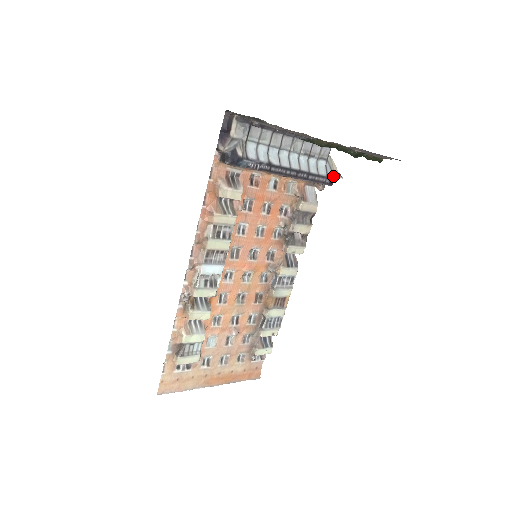
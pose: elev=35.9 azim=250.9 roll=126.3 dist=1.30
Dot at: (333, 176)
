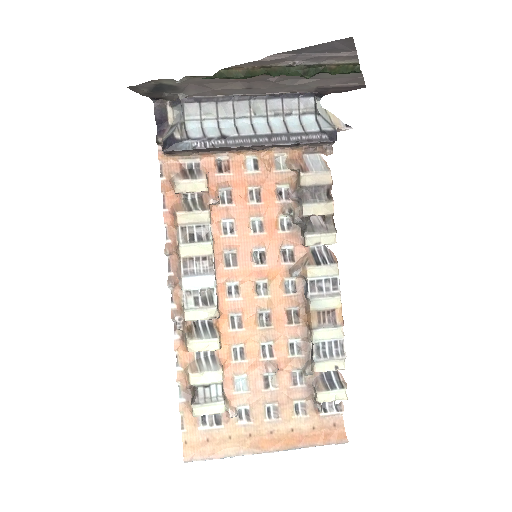
Dot at: (332, 128)
